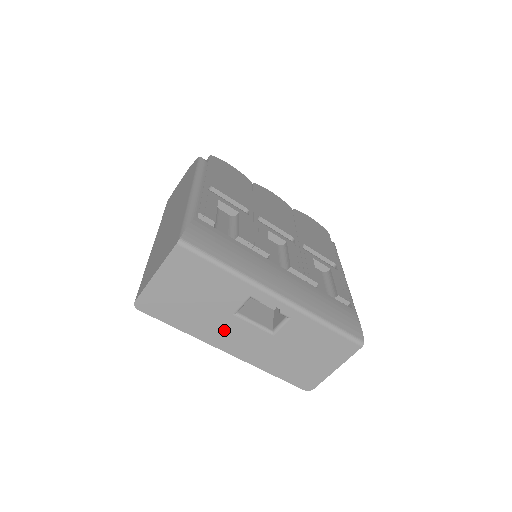
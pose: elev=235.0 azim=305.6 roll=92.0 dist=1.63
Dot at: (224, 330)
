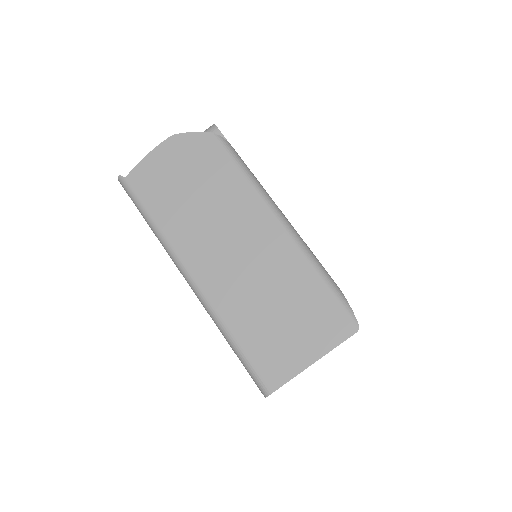
Dot at: occluded
